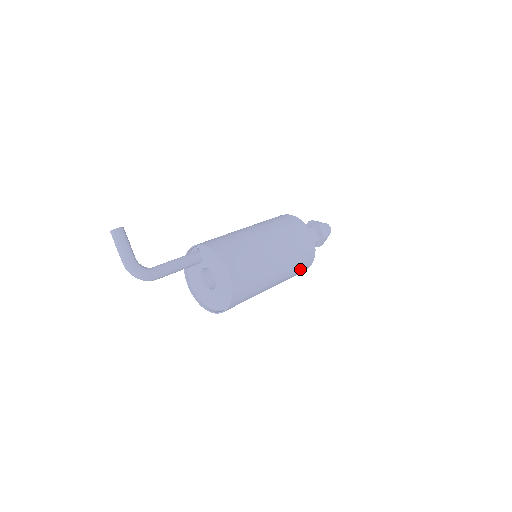
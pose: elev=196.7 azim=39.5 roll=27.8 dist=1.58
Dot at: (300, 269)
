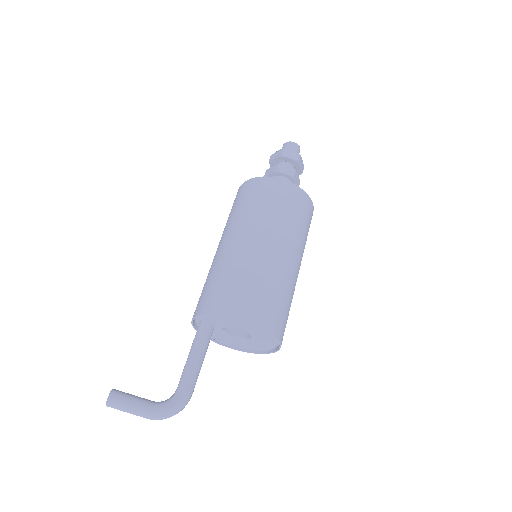
Dot at: (306, 221)
